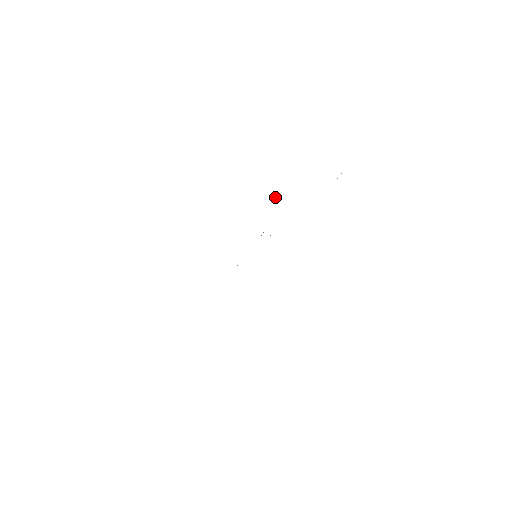
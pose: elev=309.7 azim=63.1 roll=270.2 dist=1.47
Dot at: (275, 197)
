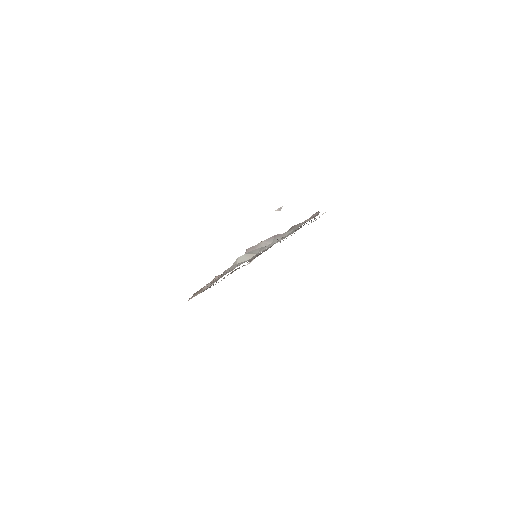
Dot at: occluded
